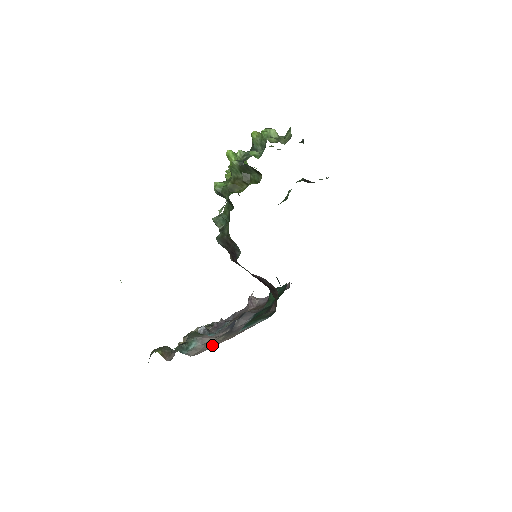
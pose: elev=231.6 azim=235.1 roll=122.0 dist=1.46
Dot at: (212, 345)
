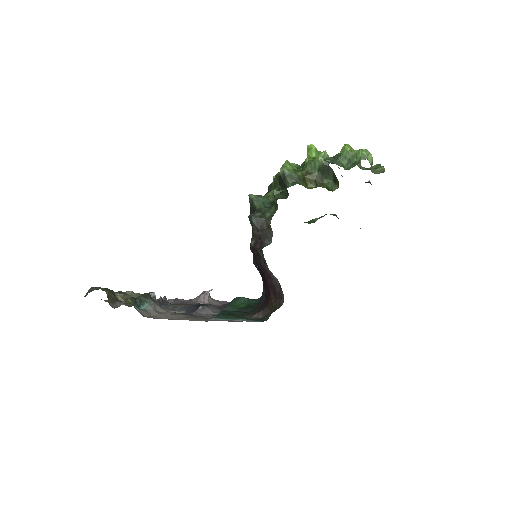
Dot at: (173, 317)
